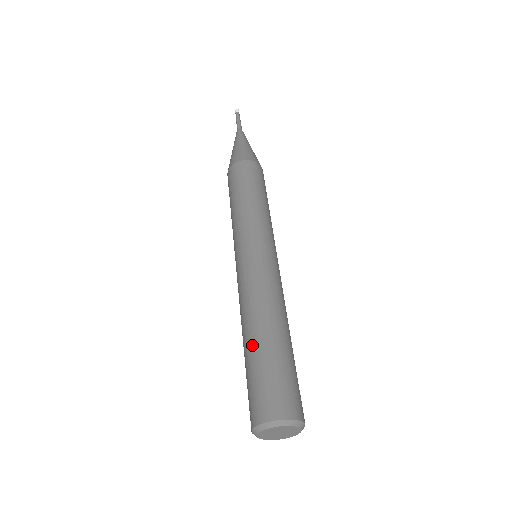
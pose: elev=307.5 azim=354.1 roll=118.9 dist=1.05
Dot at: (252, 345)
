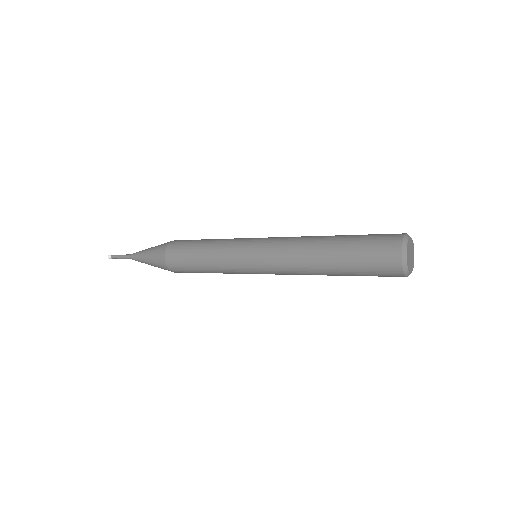
Dot at: (335, 256)
